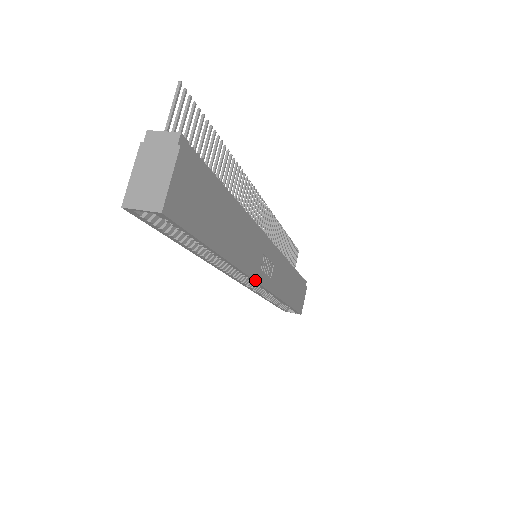
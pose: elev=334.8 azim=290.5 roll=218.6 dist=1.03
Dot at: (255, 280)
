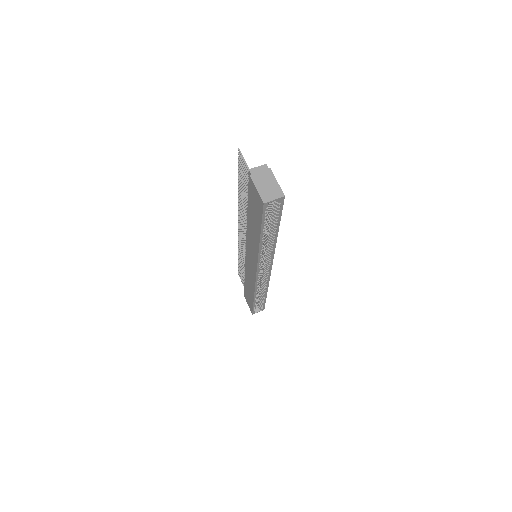
Dot at: (272, 261)
